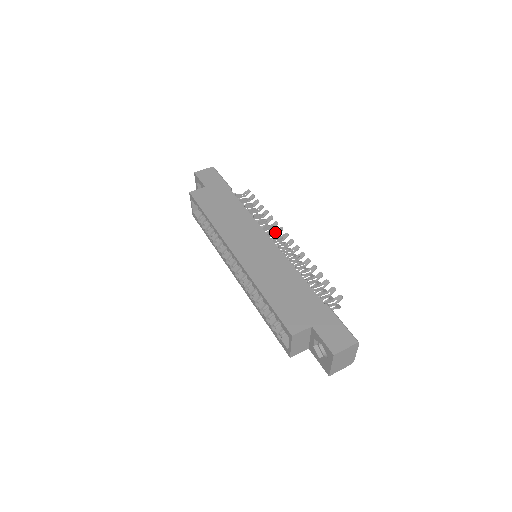
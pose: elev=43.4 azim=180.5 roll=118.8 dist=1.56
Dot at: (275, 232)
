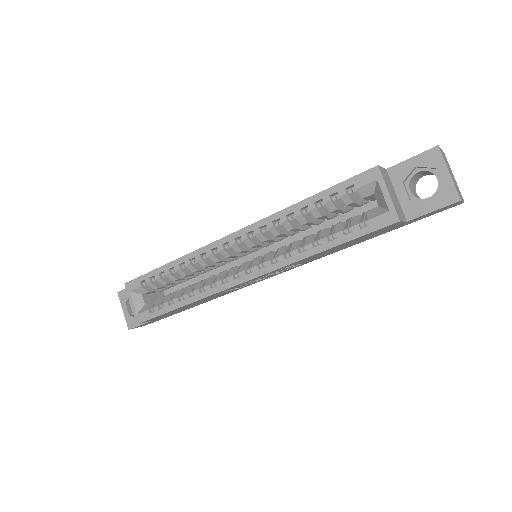
Dot at: occluded
